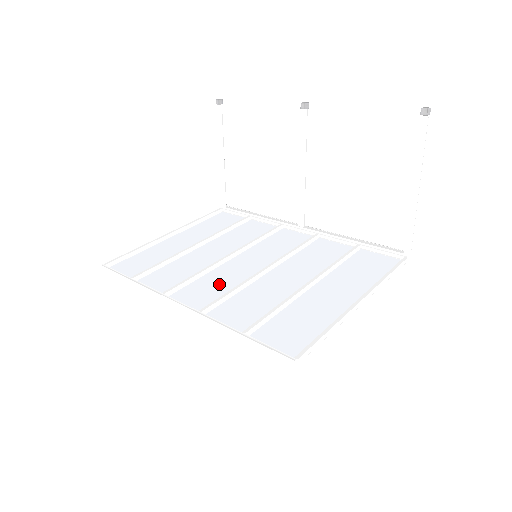
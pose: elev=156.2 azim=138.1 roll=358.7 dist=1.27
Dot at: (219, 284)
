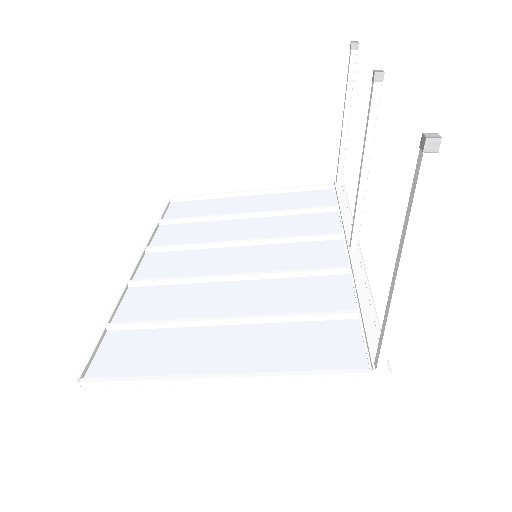
Dot at: (191, 265)
